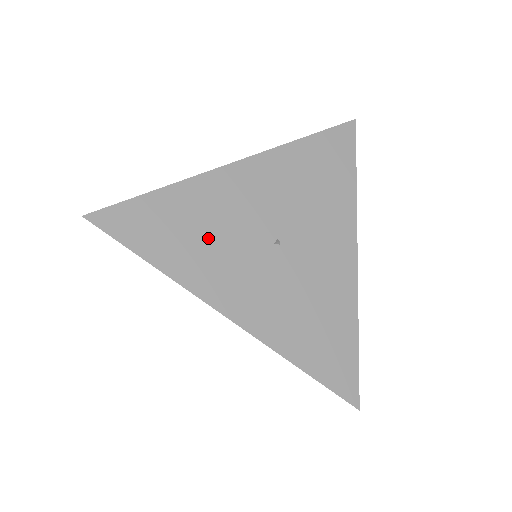
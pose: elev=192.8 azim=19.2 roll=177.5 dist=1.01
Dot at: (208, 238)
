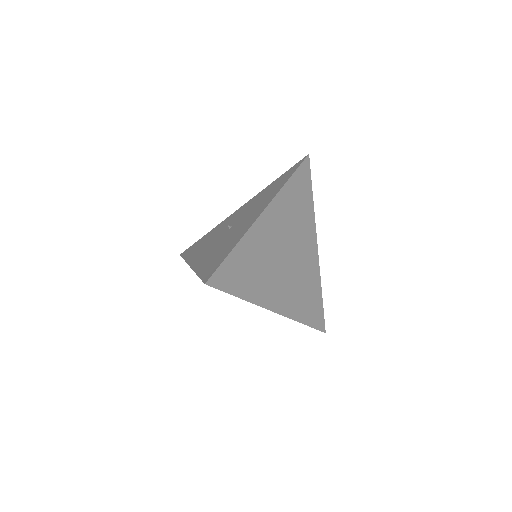
Dot at: (207, 241)
